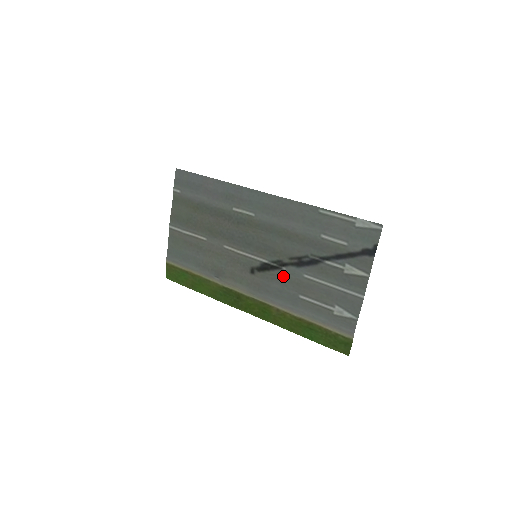
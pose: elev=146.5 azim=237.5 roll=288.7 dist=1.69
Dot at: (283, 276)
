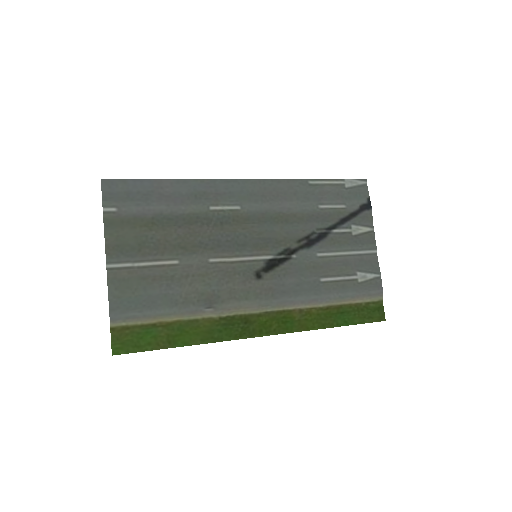
Dot at: (296, 265)
